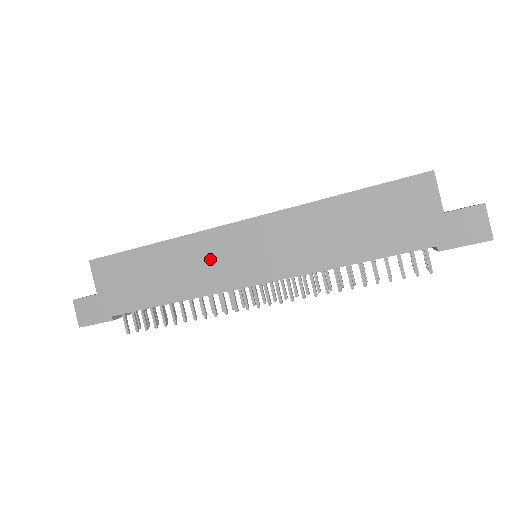
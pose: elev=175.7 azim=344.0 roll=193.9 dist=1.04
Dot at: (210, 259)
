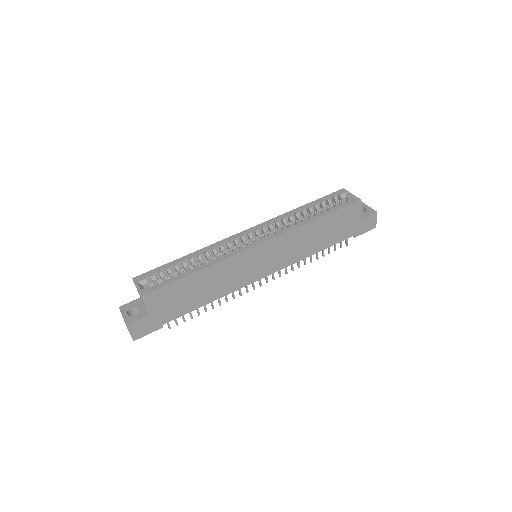
Dot at: (237, 271)
